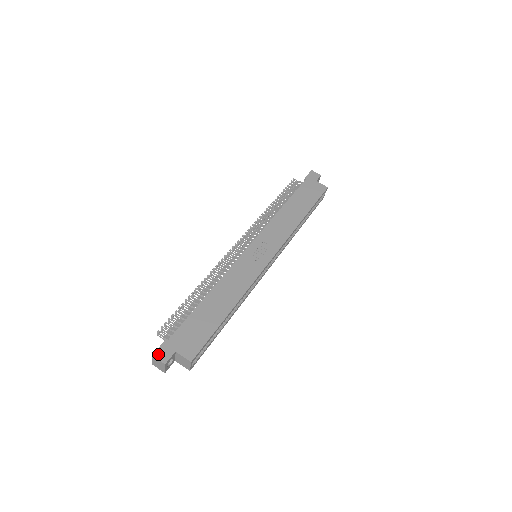
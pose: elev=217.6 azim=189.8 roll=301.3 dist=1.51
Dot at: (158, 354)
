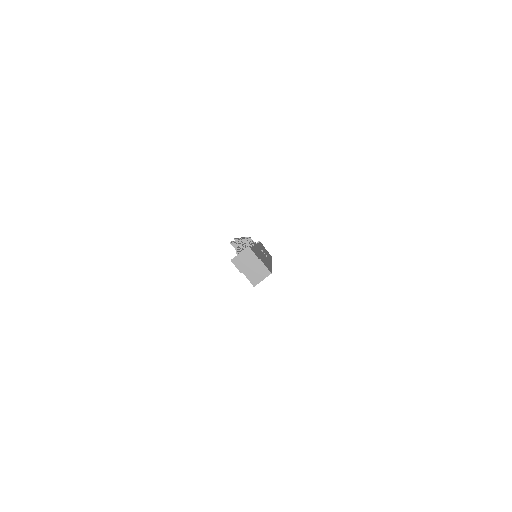
Dot at: occluded
